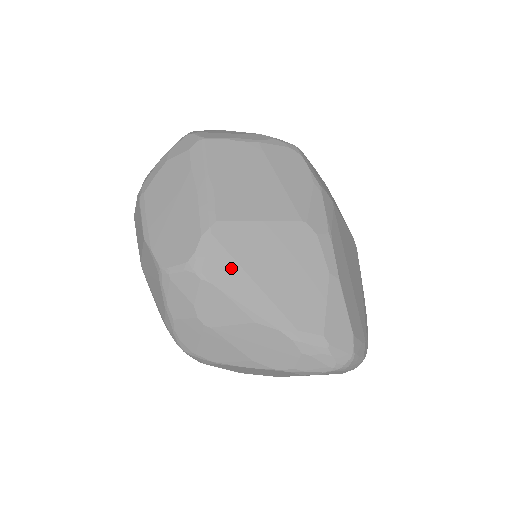
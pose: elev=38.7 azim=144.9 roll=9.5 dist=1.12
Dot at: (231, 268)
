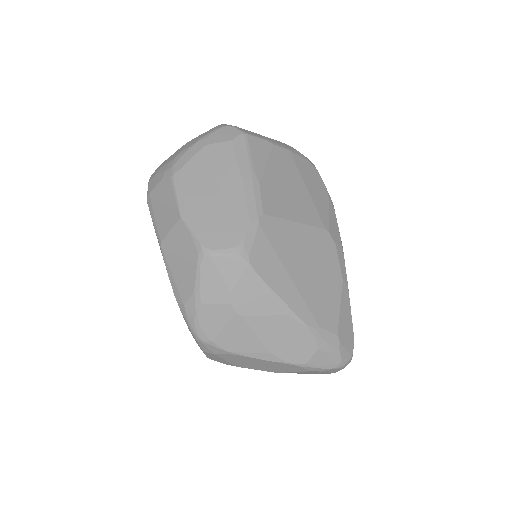
Dot at: (273, 260)
